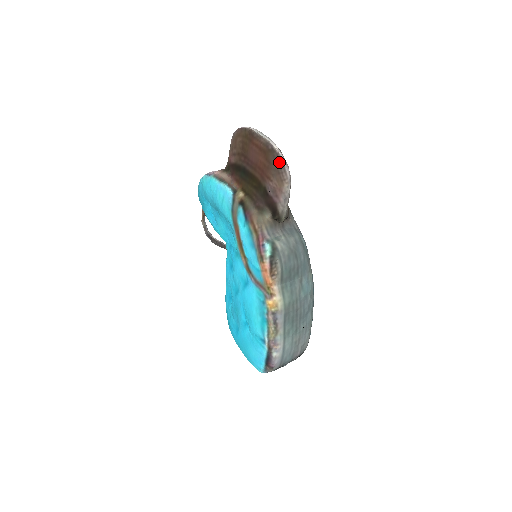
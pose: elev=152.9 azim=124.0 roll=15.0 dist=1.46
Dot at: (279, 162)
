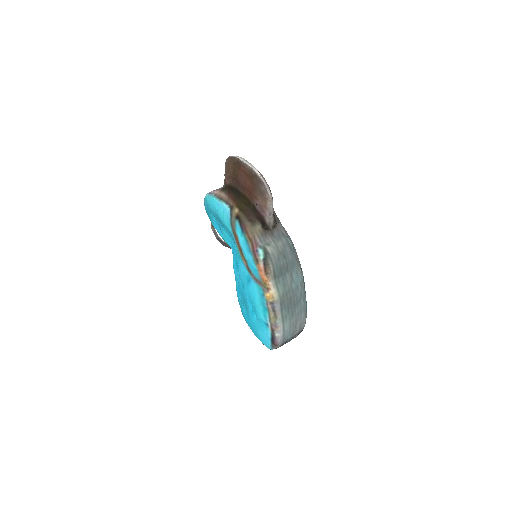
Dot at: (261, 185)
